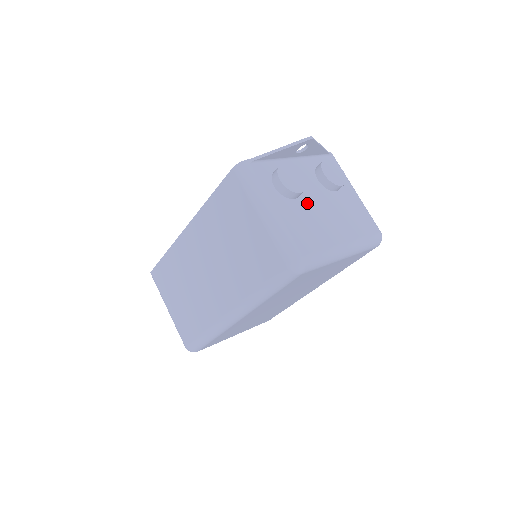
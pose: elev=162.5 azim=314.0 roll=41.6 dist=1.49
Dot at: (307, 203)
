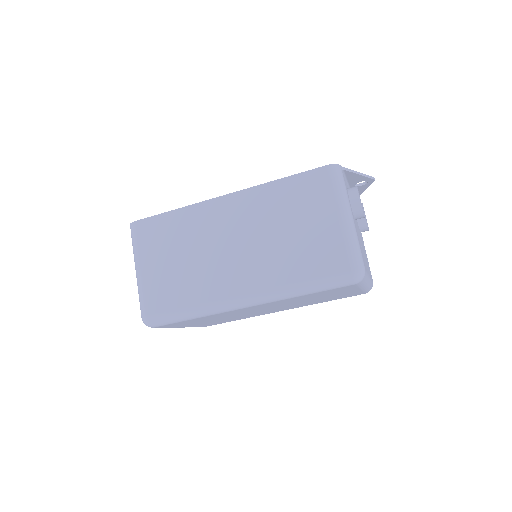
Dot at: occluded
